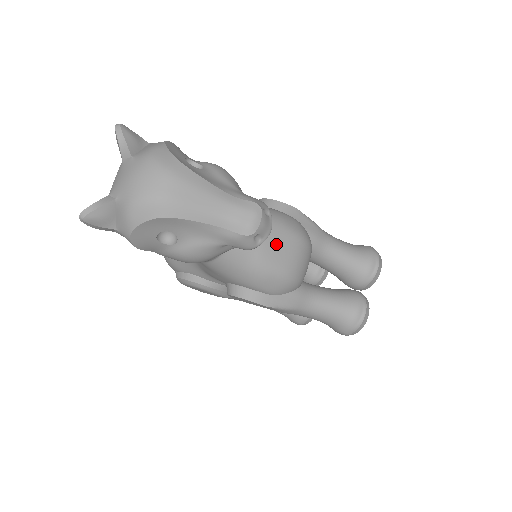
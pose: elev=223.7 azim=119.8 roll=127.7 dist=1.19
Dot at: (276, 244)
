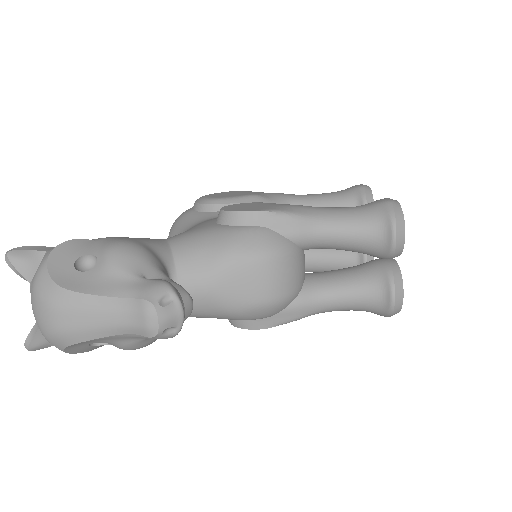
Dot at: (233, 281)
